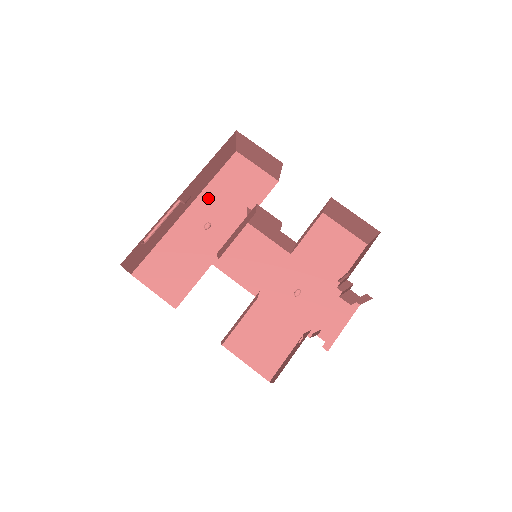
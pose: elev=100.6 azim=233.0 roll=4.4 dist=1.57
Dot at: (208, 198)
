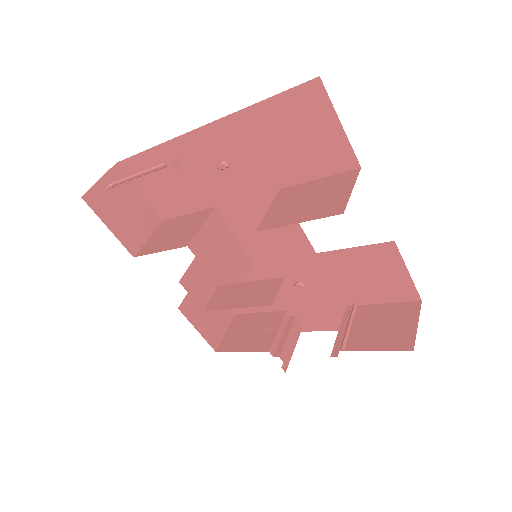
Dot at: (238, 129)
